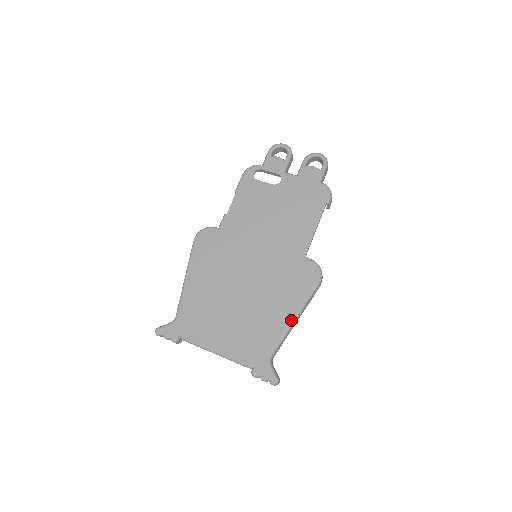
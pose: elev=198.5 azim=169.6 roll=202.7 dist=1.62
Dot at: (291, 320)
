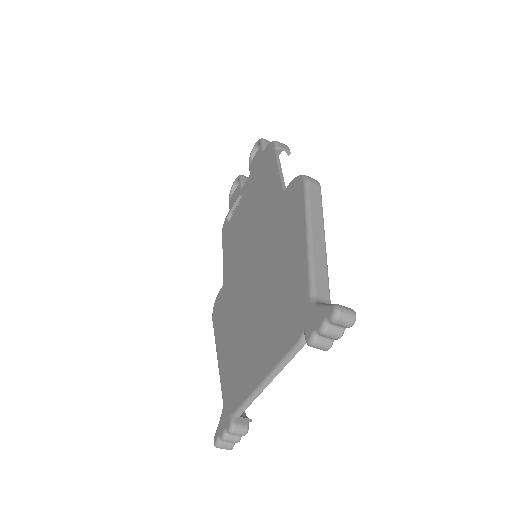
Dot at: (304, 240)
